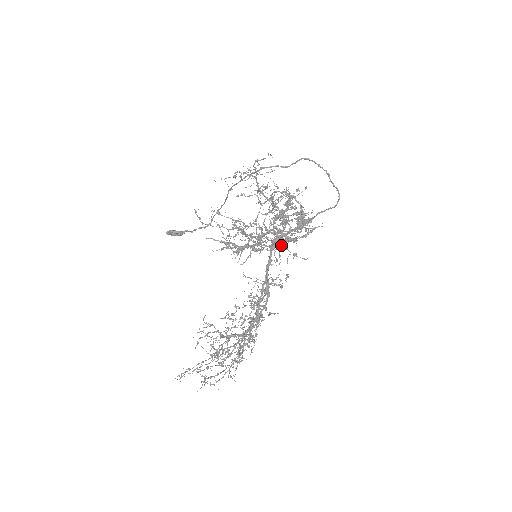
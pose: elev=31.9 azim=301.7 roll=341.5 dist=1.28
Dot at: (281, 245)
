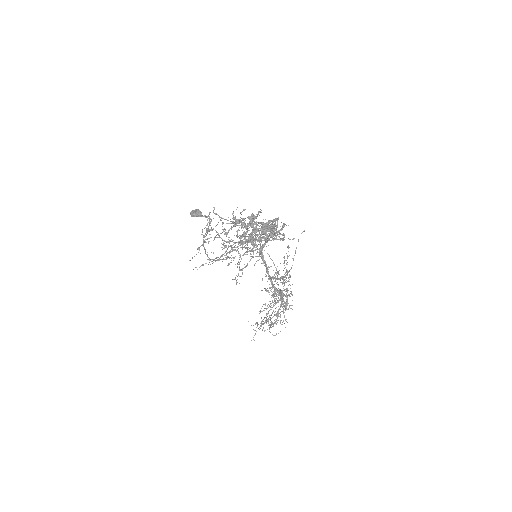
Dot at: occluded
